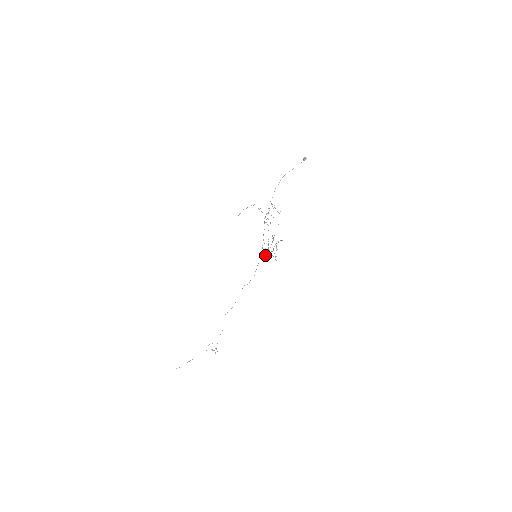
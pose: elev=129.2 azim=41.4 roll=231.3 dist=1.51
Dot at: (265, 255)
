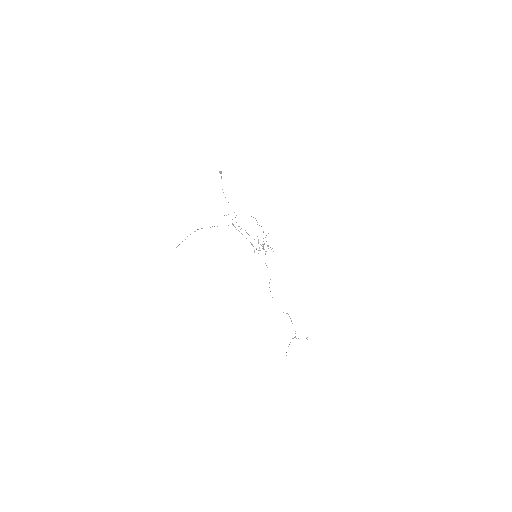
Dot at: (266, 251)
